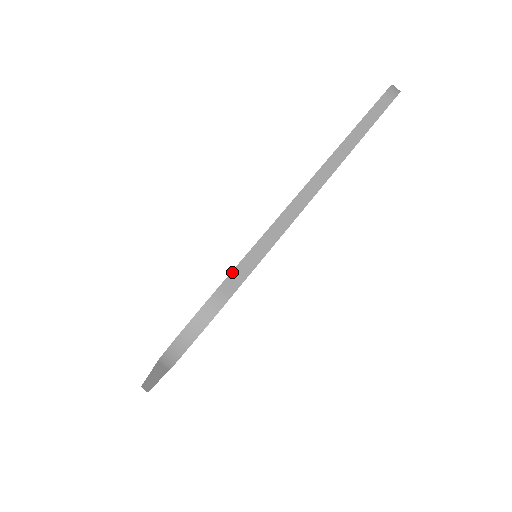
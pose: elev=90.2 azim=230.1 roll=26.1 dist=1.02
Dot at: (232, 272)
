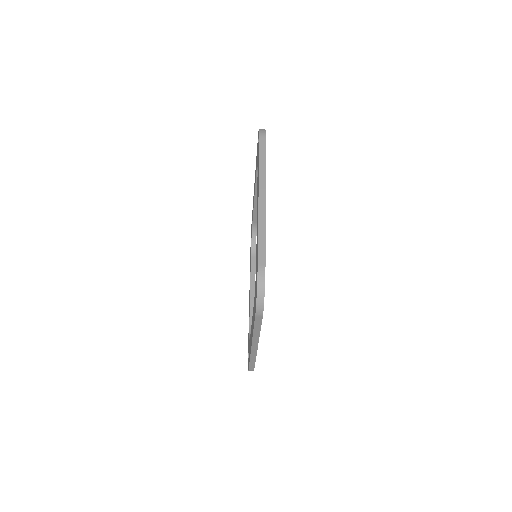
Dot at: (258, 256)
